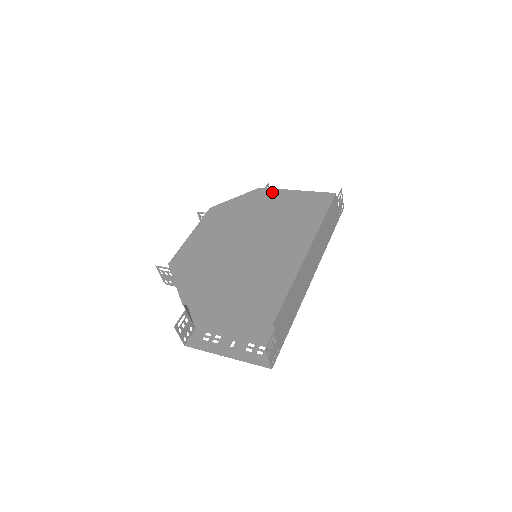
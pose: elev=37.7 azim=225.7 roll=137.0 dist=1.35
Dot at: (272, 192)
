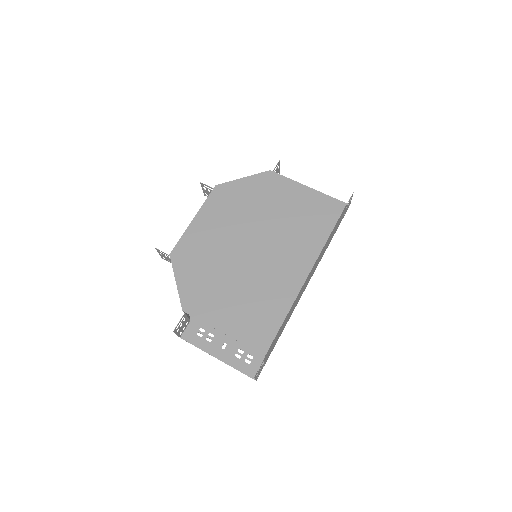
Dot at: (282, 182)
